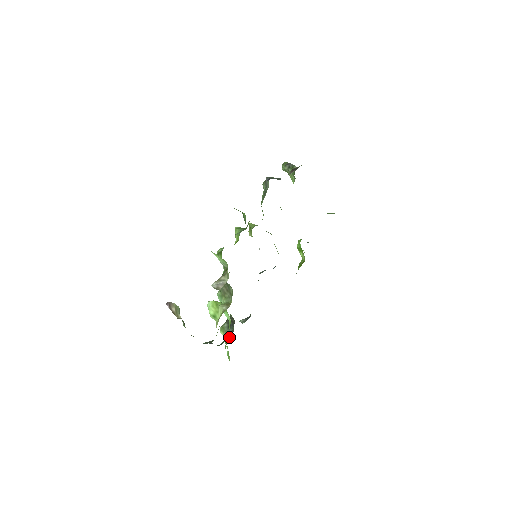
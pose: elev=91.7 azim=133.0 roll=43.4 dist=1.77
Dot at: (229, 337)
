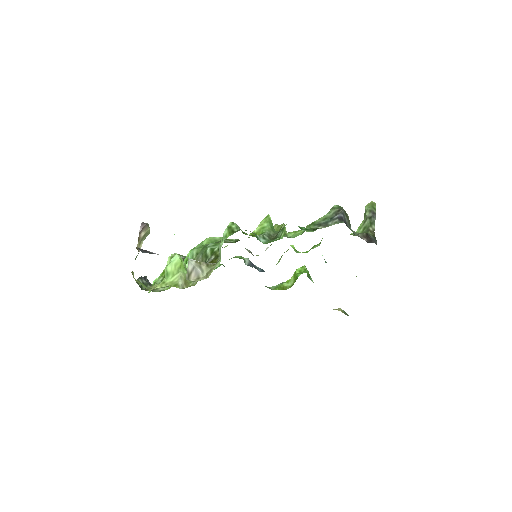
Dot at: occluded
